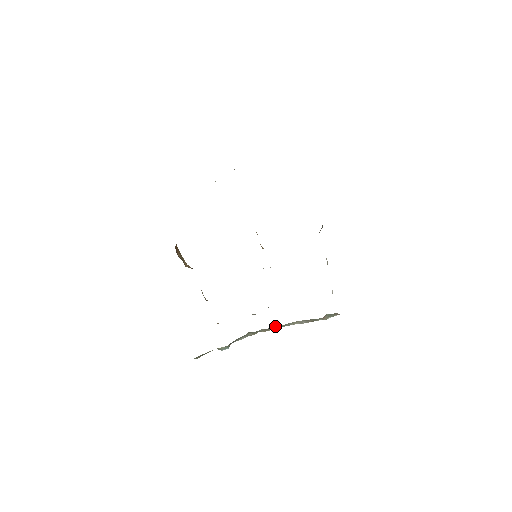
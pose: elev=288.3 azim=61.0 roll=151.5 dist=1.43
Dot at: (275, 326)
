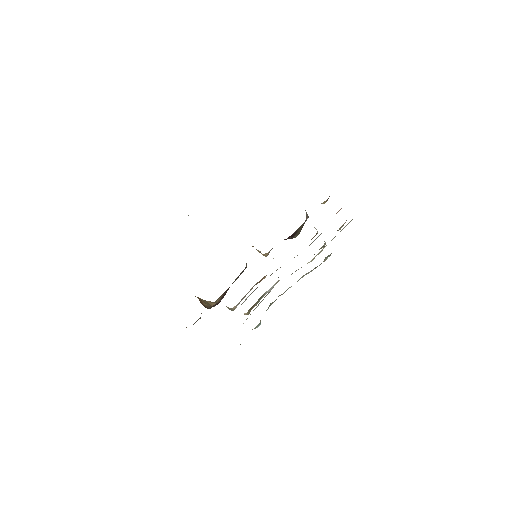
Dot at: occluded
